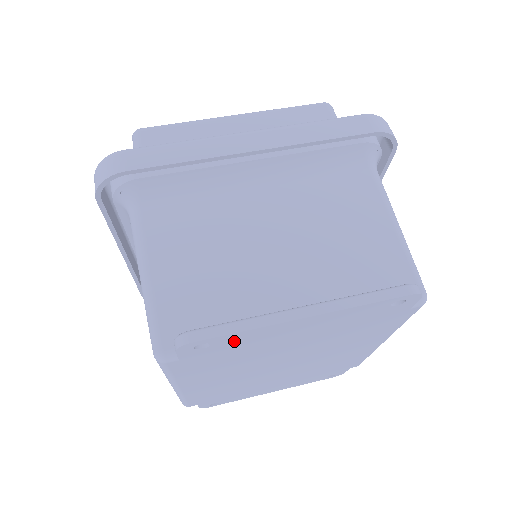
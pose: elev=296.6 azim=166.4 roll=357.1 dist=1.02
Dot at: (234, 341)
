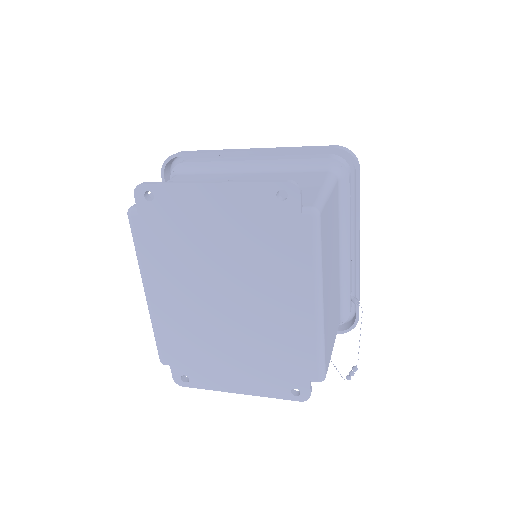
Dot at: (169, 201)
